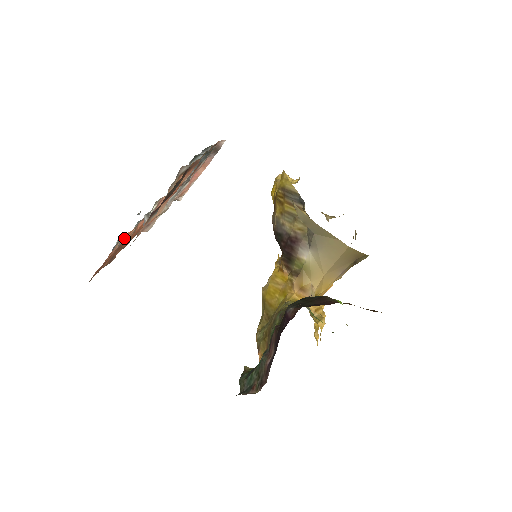
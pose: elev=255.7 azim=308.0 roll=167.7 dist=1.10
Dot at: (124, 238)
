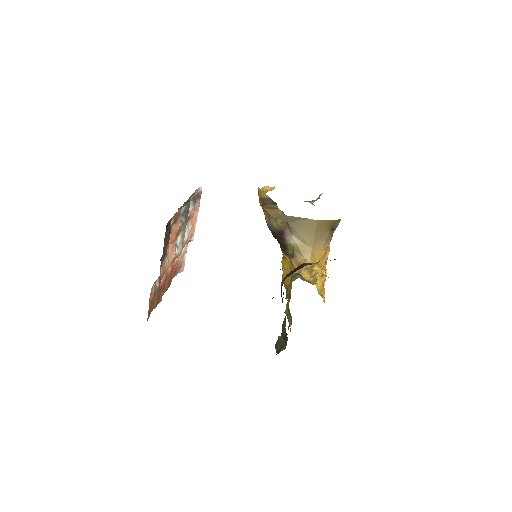
Dot at: occluded
